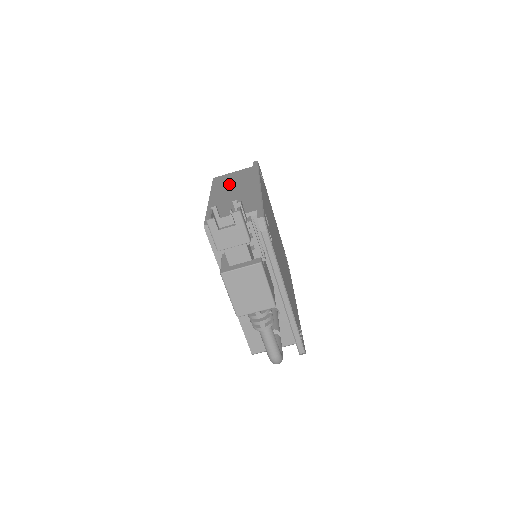
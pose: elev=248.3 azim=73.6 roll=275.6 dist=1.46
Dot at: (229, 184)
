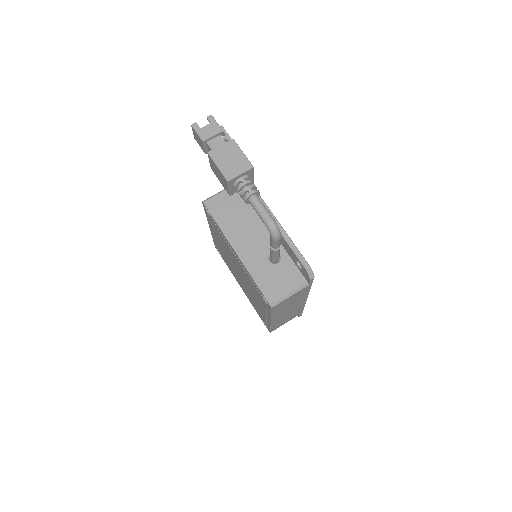
Dot at: occluded
